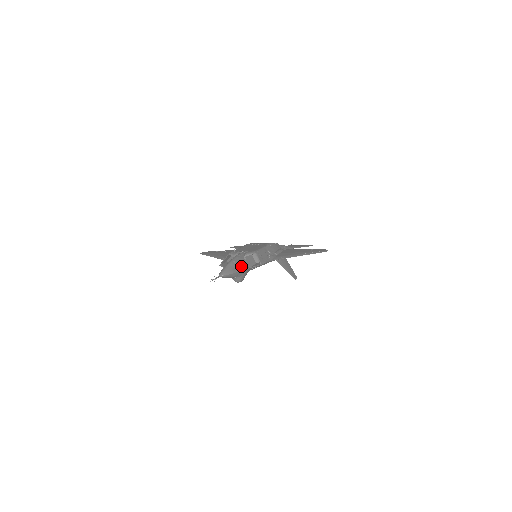
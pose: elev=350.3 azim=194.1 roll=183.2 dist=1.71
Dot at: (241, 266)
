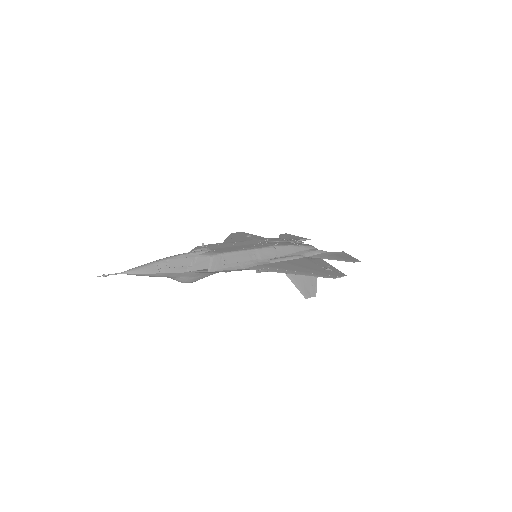
Dot at: (178, 267)
